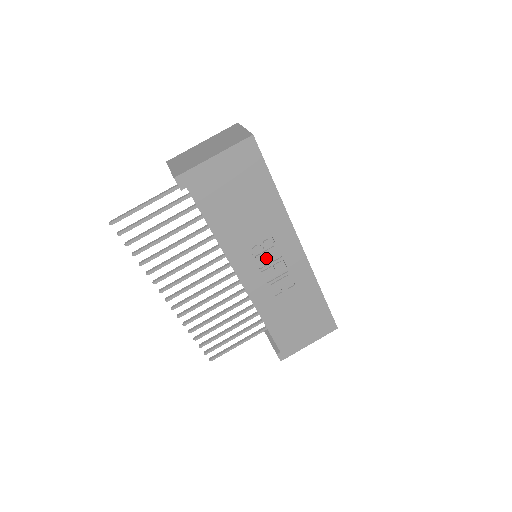
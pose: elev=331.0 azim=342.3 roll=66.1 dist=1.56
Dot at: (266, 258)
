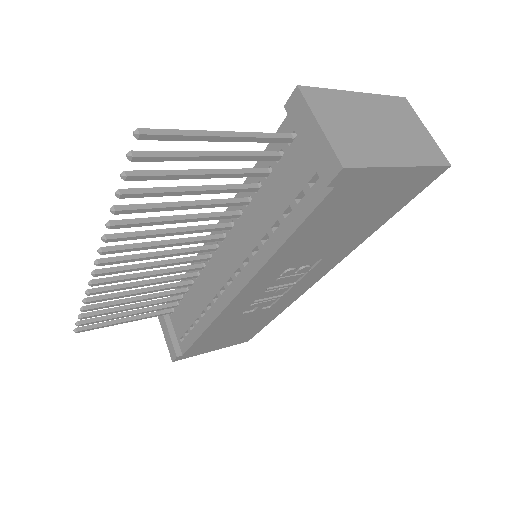
Dot at: (283, 280)
